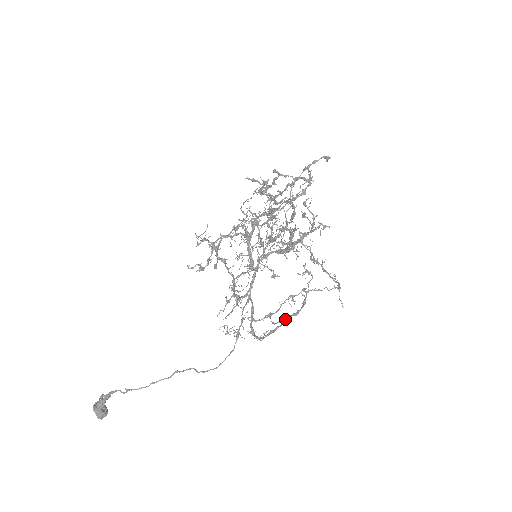
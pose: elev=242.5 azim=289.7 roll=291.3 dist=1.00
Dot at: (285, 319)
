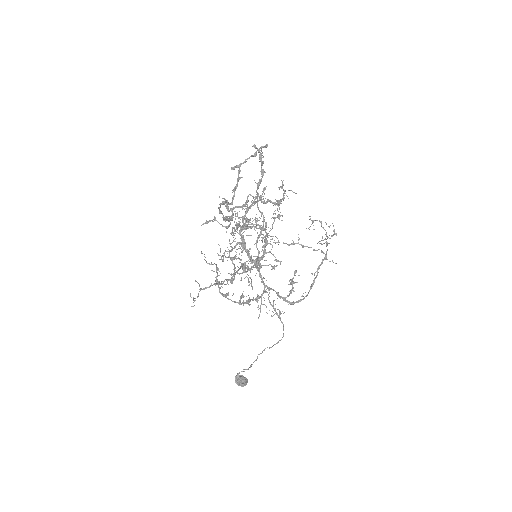
Dot at: (318, 269)
